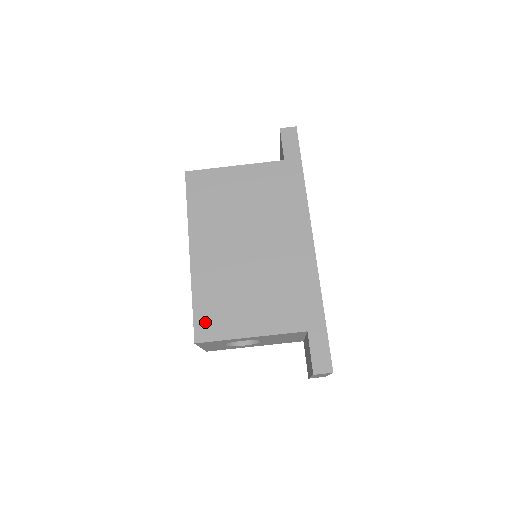
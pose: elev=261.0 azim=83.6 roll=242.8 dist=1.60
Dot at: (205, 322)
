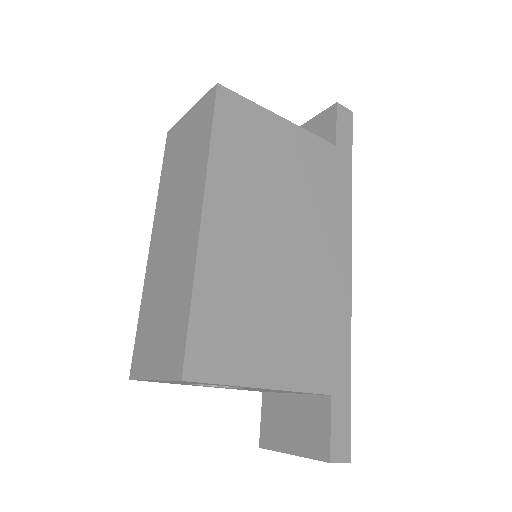
Dot at: (205, 346)
